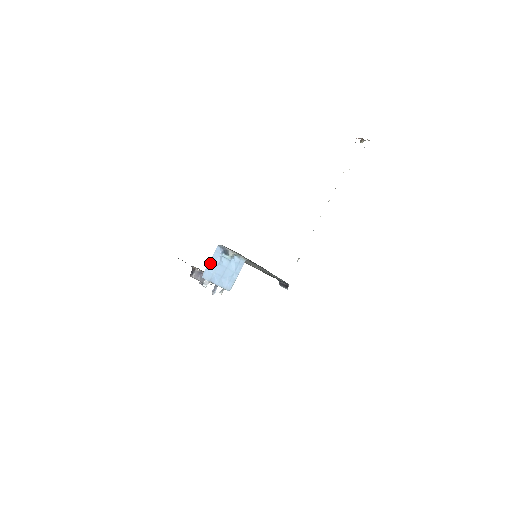
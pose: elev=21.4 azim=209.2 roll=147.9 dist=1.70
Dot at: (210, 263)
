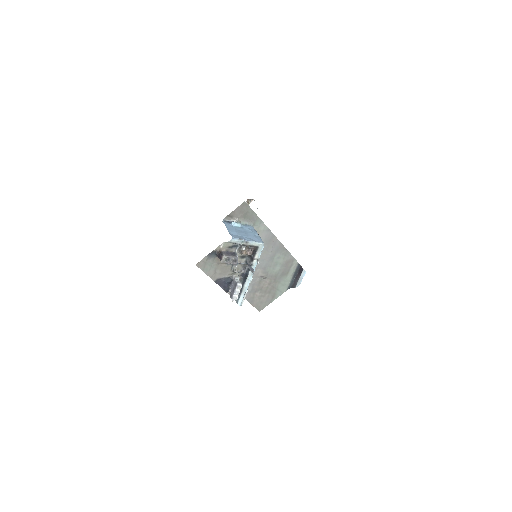
Dot at: (229, 231)
